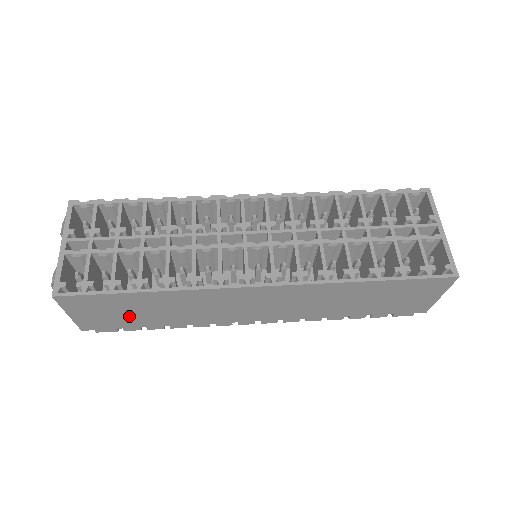
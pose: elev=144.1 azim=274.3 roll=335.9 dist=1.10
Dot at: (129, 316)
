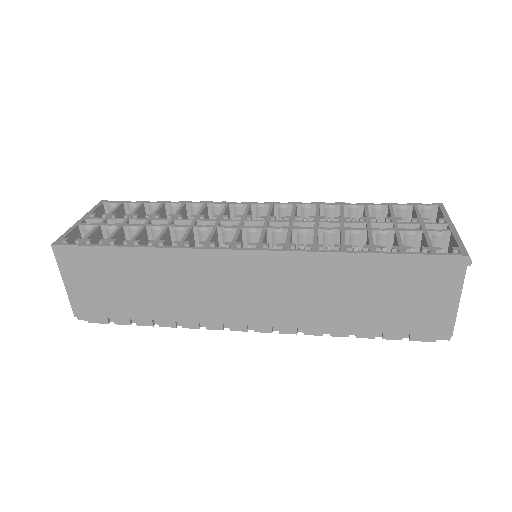
Dot at: (119, 293)
